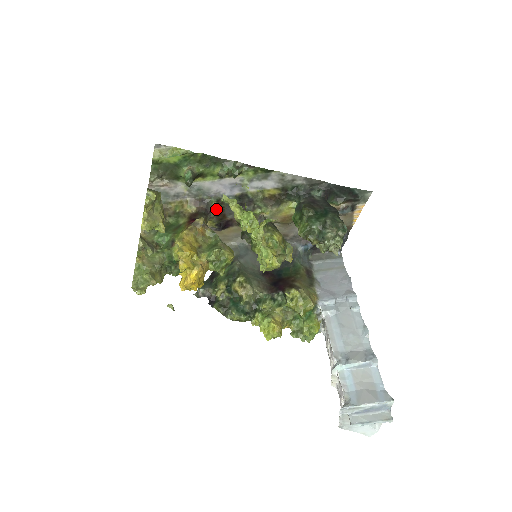
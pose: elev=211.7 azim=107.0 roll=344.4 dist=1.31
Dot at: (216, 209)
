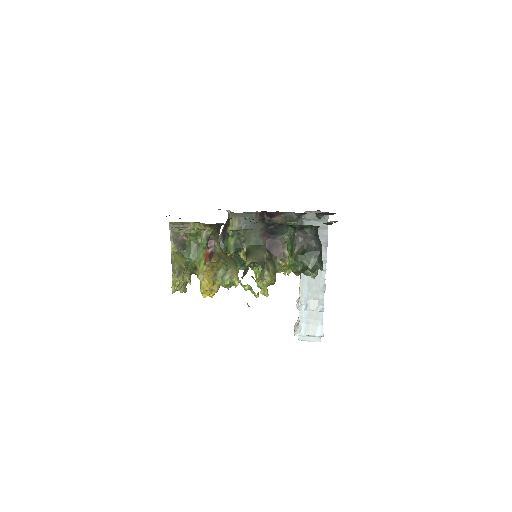
Dot at: occluded
